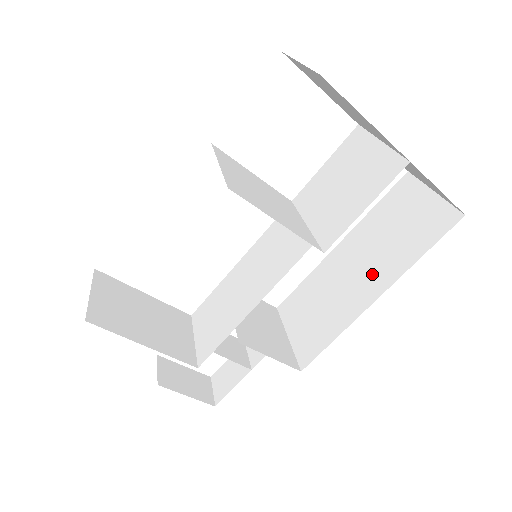
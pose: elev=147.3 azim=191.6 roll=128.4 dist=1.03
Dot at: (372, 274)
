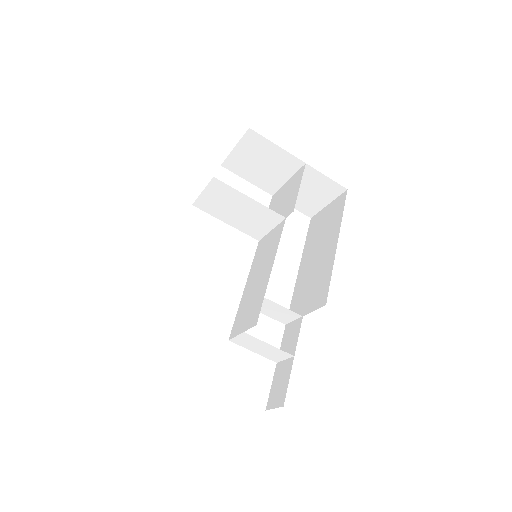
Dot at: (327, 244)
